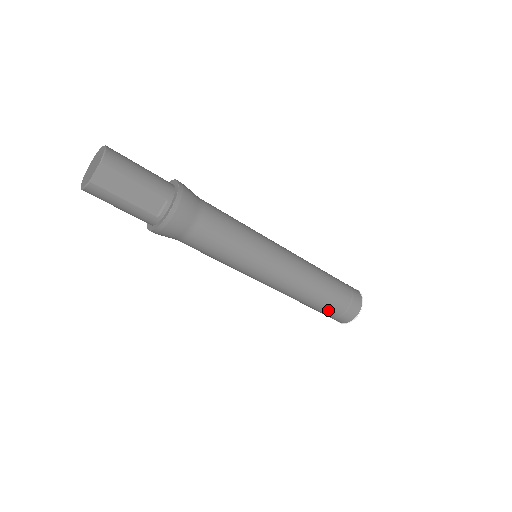
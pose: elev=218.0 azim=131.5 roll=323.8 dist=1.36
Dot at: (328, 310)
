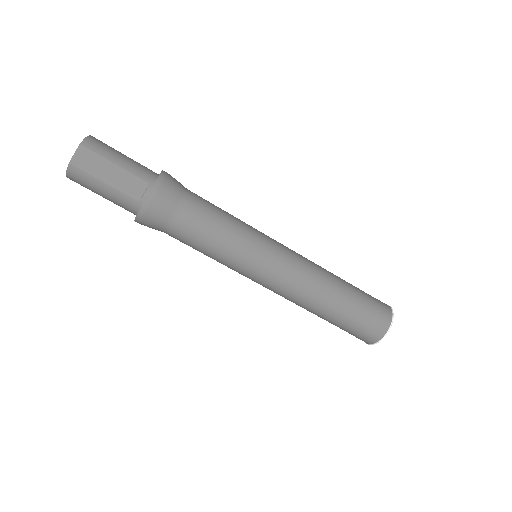
Dot at: (349, 322)
